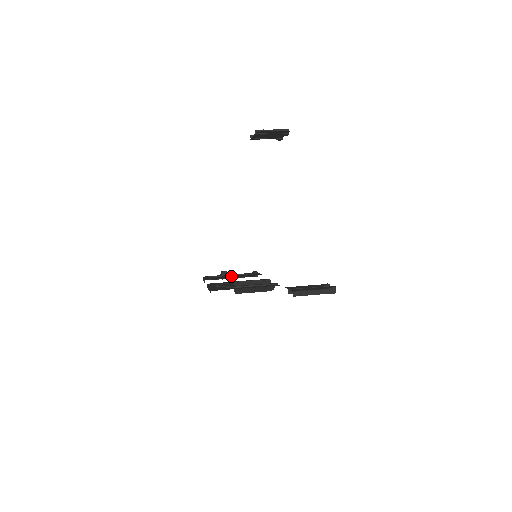
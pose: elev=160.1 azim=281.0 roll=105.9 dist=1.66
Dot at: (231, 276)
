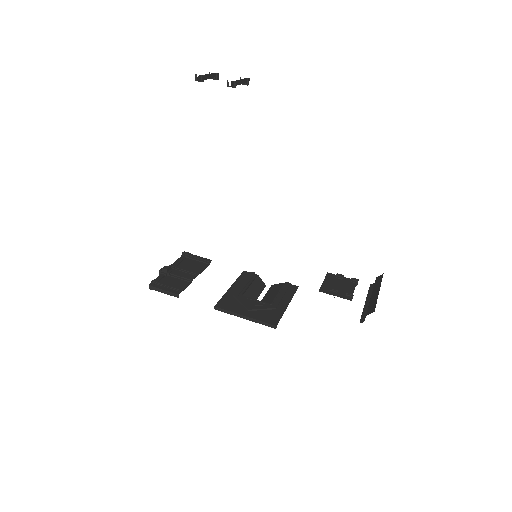
Dot at: (187, 274)
